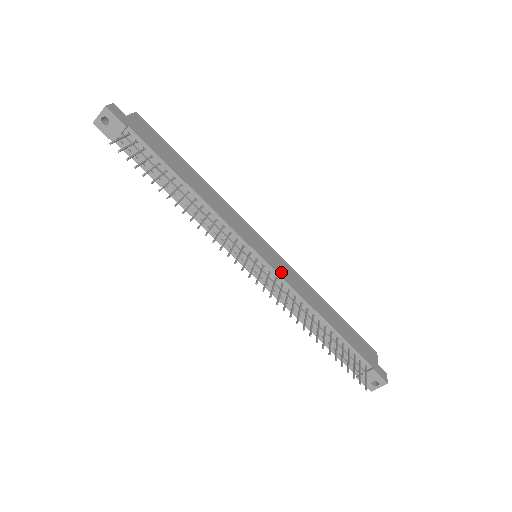
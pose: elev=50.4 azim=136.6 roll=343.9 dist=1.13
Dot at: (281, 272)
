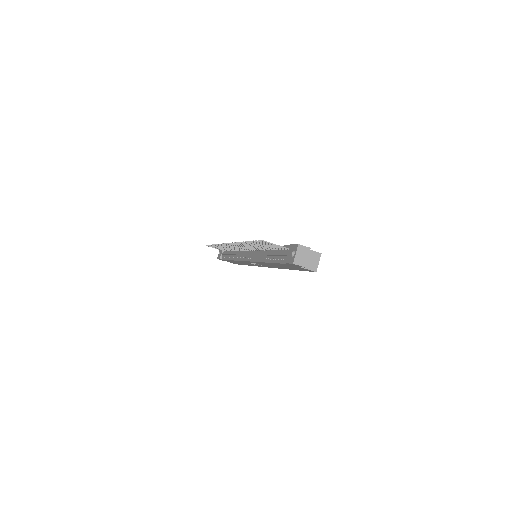
Dot at: occluded
